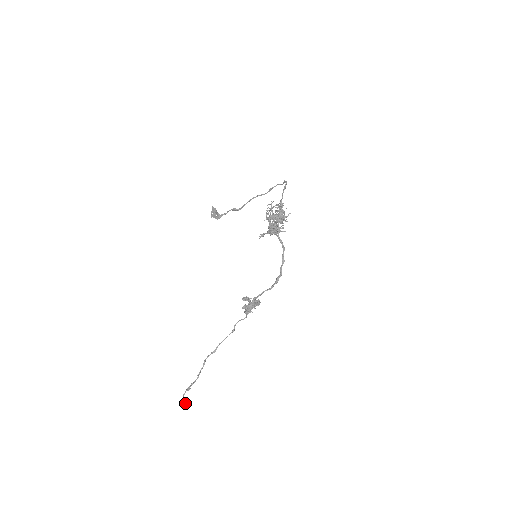
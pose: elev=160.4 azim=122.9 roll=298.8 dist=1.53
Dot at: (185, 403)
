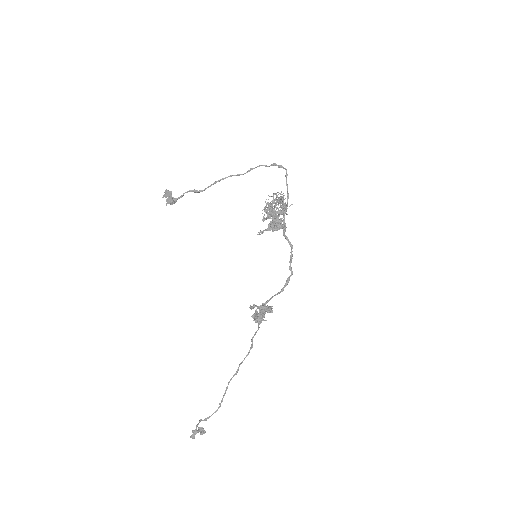
Dot at: (192, 432)
